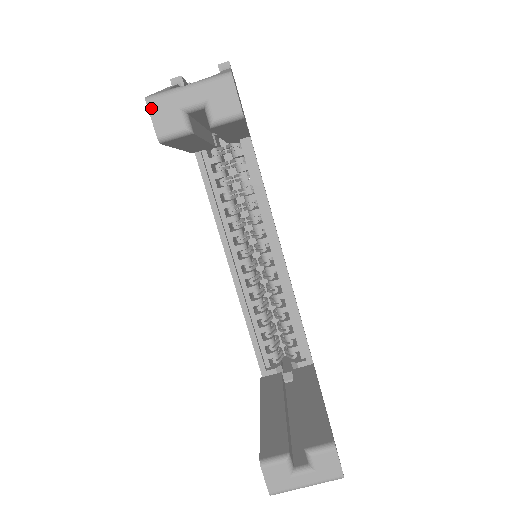
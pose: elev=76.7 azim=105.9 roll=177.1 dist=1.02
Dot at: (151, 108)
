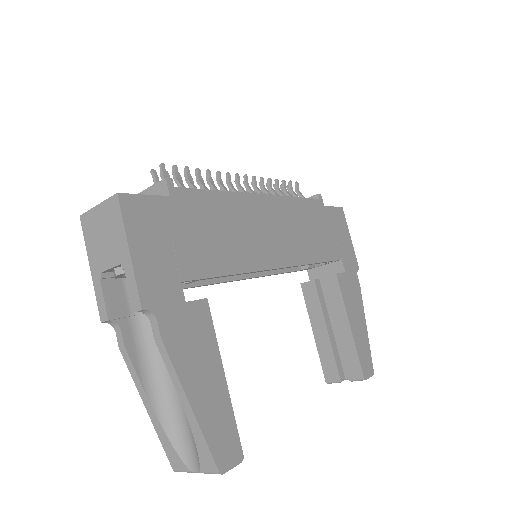
Dot at: occluded
